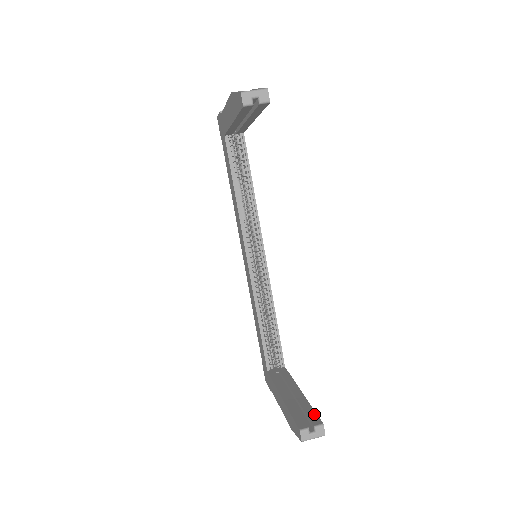
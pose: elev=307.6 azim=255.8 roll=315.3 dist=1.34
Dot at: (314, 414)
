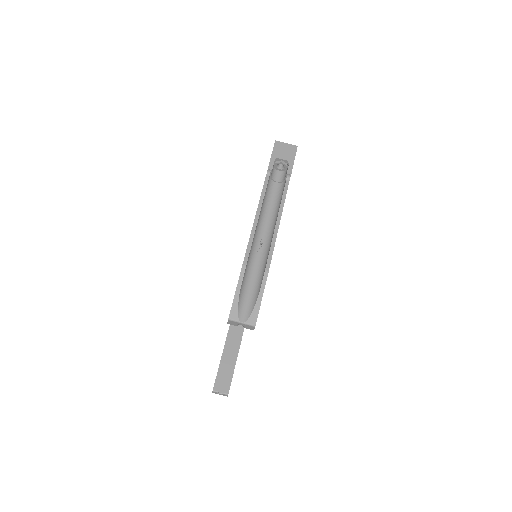
Dot at: (230, 380)
